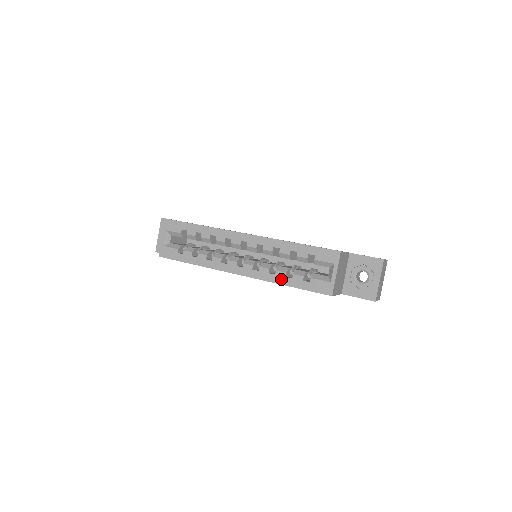
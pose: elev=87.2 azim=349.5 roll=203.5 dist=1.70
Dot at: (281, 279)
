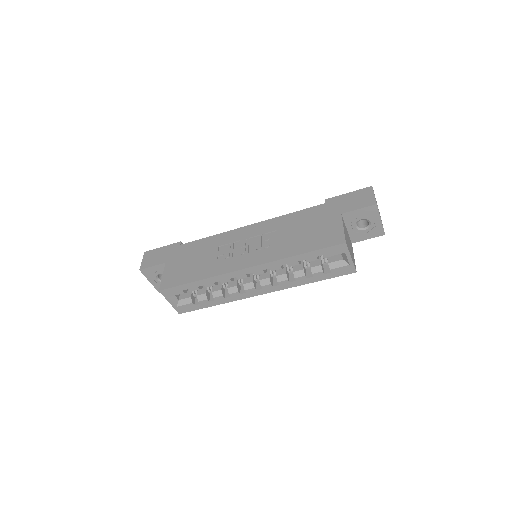
Dot at: (303, 281)
